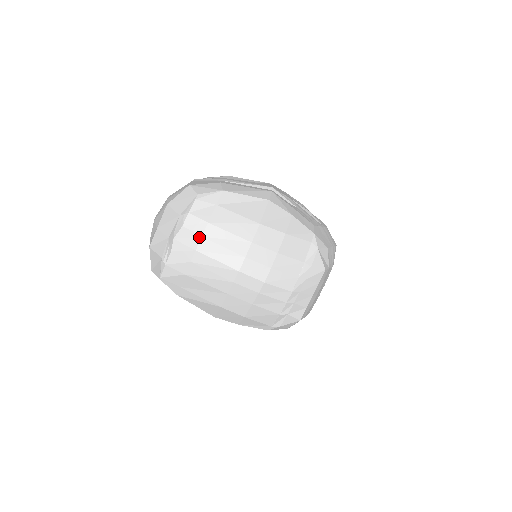
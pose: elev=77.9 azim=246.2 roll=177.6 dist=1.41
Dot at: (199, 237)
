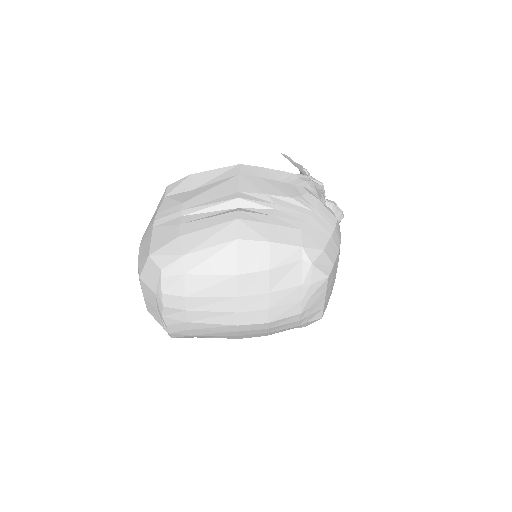
Dot at: (184, 311)
